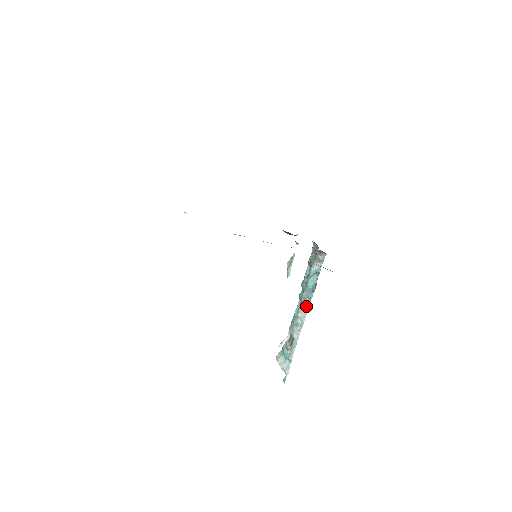
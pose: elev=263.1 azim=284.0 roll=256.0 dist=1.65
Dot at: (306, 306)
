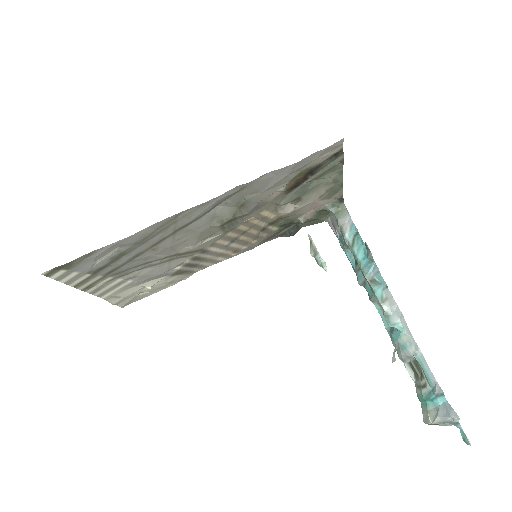
Dot at: (383, 289)
